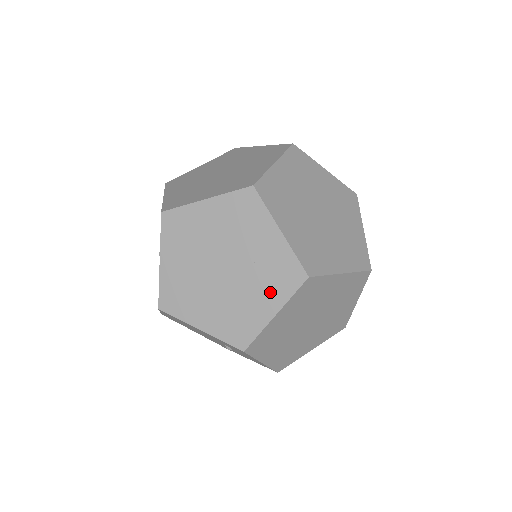
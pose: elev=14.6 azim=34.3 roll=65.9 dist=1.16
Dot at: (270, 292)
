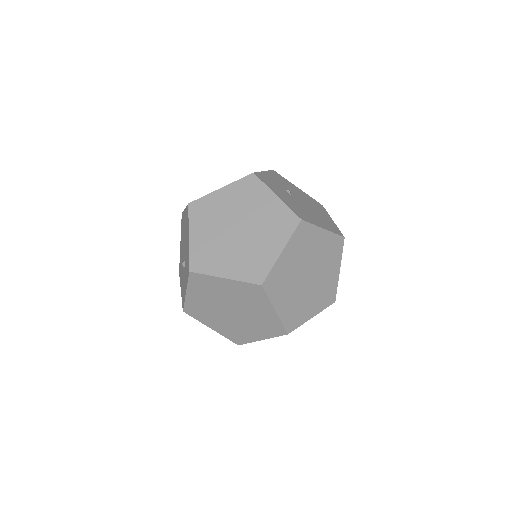
Dot at: (261, 331)
